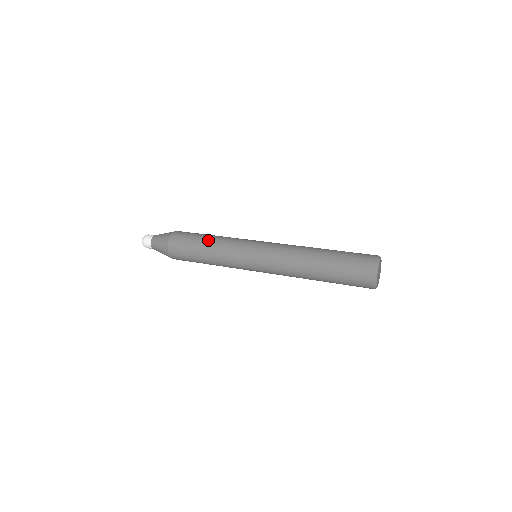
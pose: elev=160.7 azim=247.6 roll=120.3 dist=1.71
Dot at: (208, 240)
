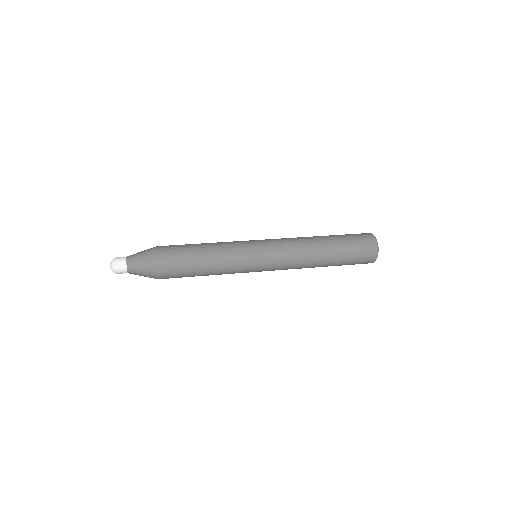
Dot at: (204, 243)
